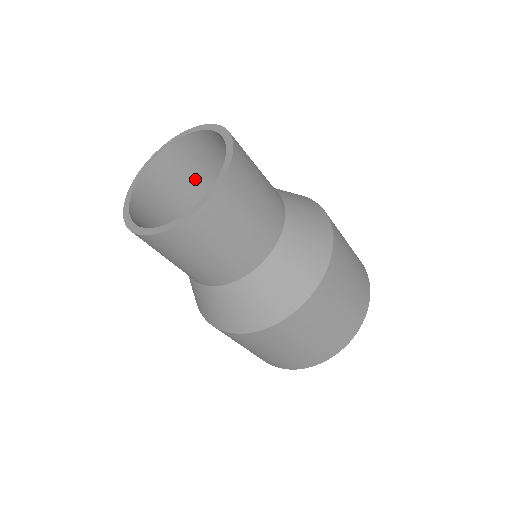
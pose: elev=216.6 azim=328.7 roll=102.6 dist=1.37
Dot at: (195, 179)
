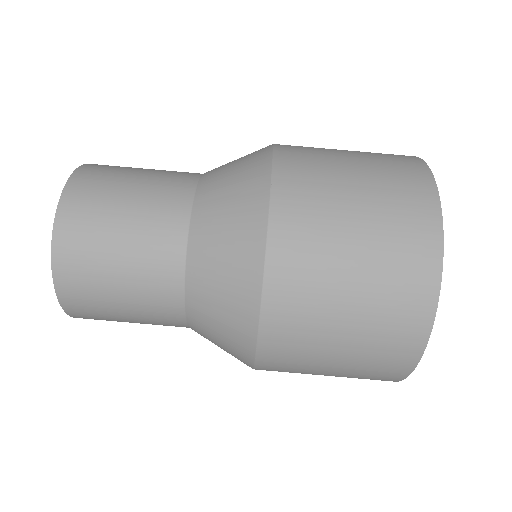
Dot at: occluded
